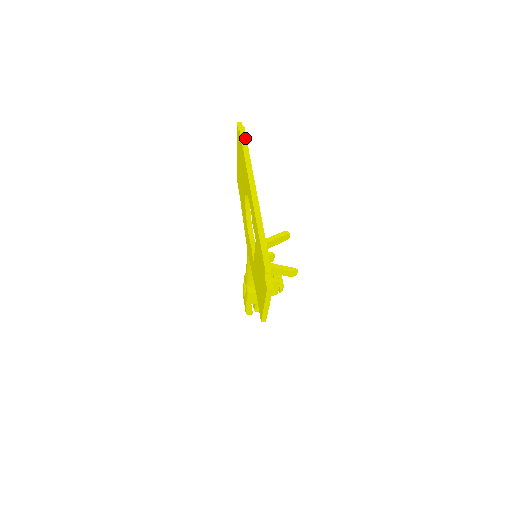
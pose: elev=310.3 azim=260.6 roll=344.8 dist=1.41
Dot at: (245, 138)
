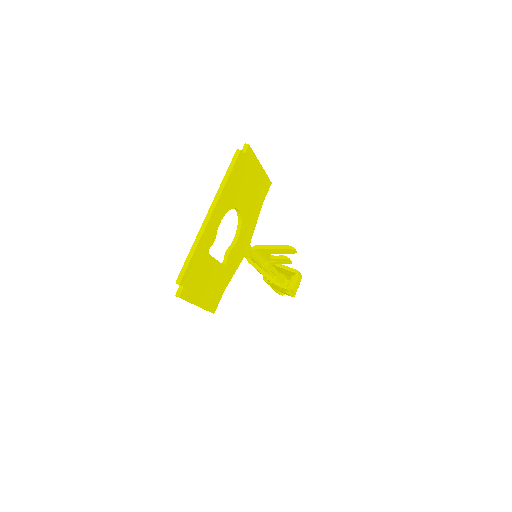
Dot at: (234, 163)
